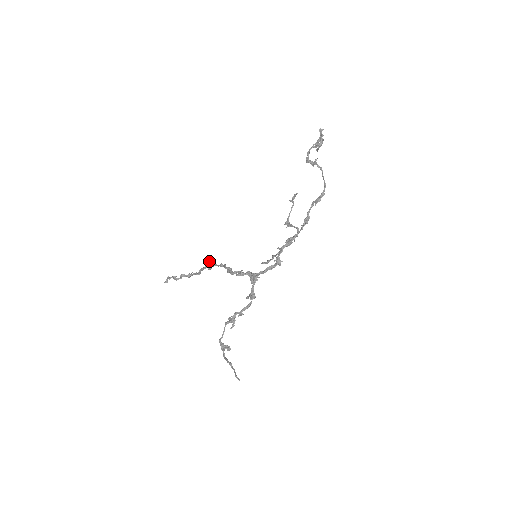
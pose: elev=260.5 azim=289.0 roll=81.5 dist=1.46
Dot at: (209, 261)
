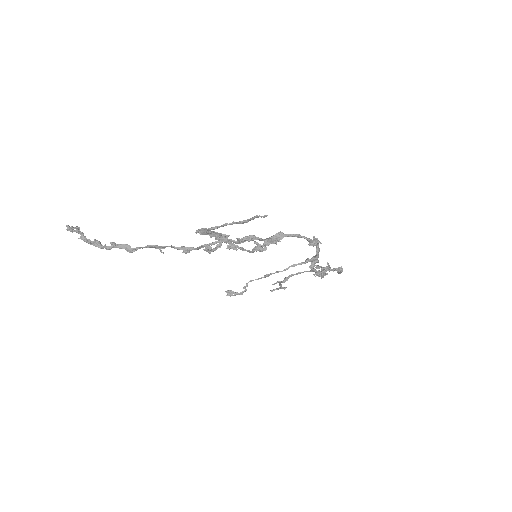
Dot at: (161, 250)
